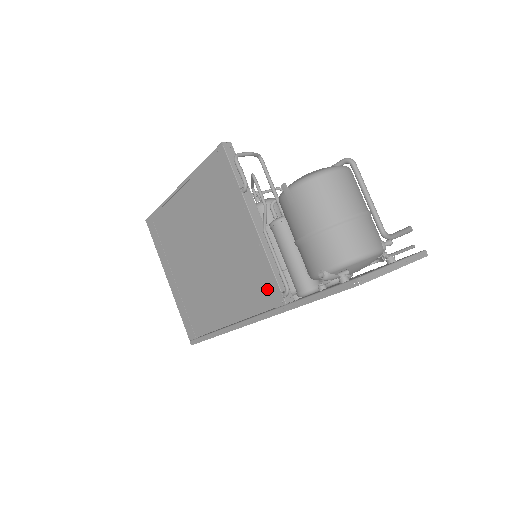
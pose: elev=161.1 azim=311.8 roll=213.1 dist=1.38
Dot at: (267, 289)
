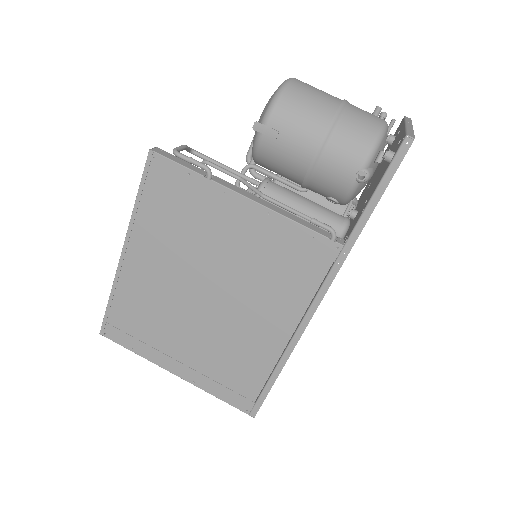
Dot at: (309, 253)
